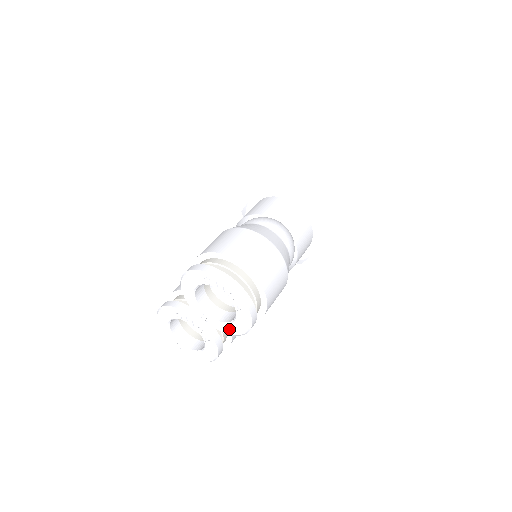
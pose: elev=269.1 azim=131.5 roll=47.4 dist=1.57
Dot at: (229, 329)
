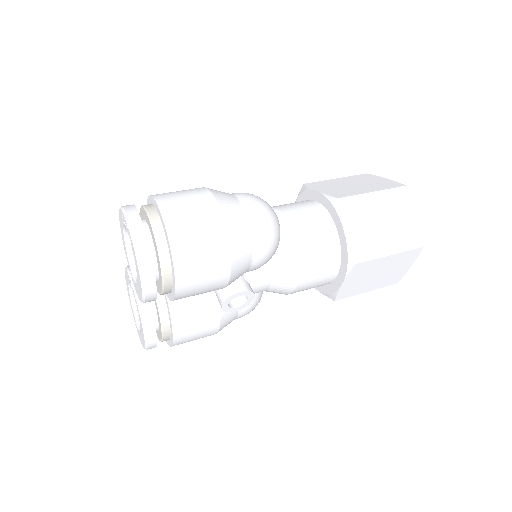
Dot at: (139, 292)
